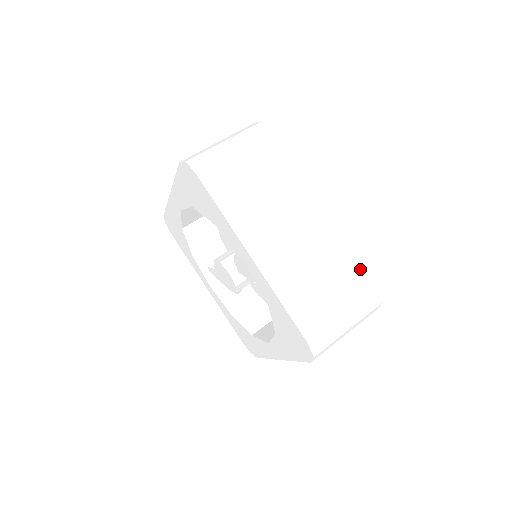
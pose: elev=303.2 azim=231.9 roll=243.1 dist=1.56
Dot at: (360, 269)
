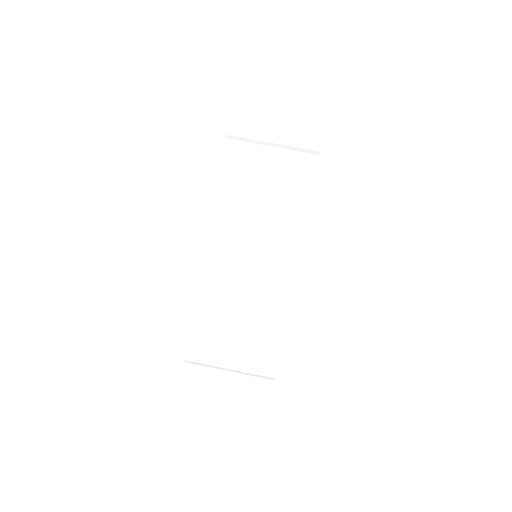
Dot at: (280, 337)
